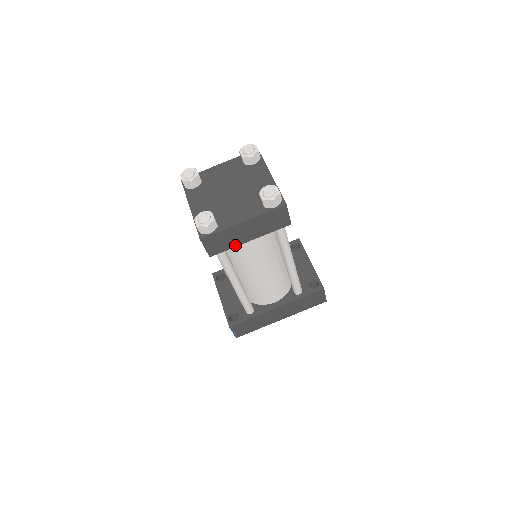
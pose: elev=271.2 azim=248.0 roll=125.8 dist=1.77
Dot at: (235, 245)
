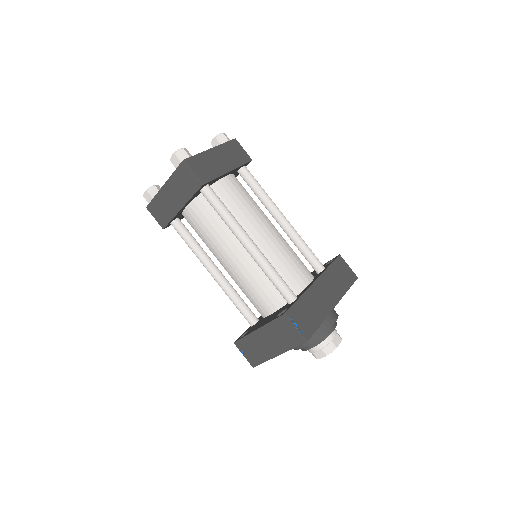
Dot at: (218, 175)
